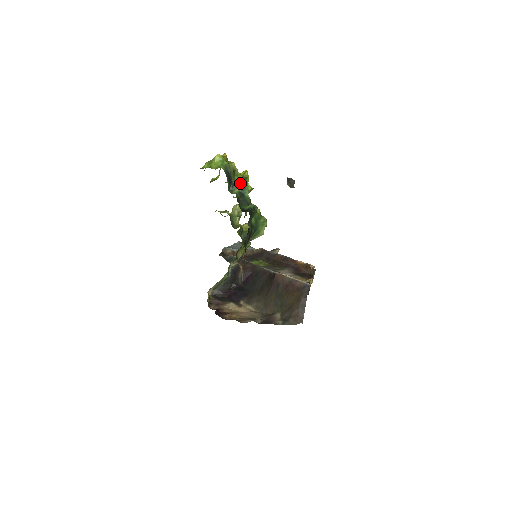
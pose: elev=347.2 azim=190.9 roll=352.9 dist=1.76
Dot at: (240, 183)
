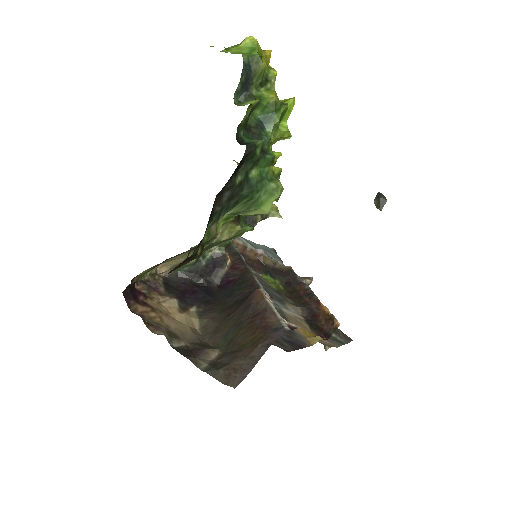
Dot at: (266, 104)
